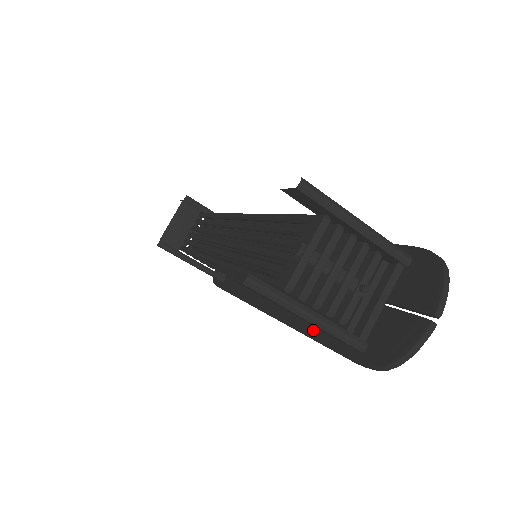
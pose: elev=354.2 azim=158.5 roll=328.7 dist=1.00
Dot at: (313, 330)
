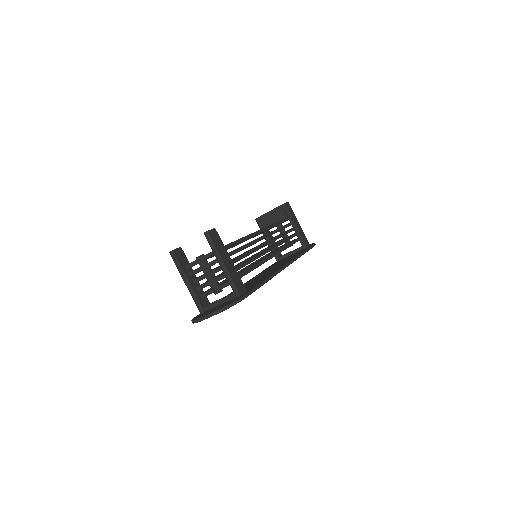
Dot at: occluded
